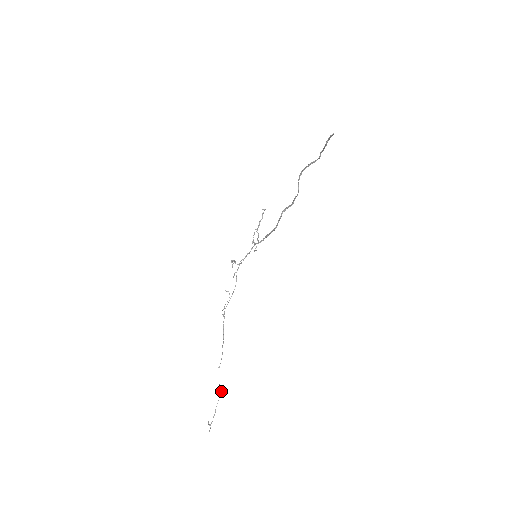
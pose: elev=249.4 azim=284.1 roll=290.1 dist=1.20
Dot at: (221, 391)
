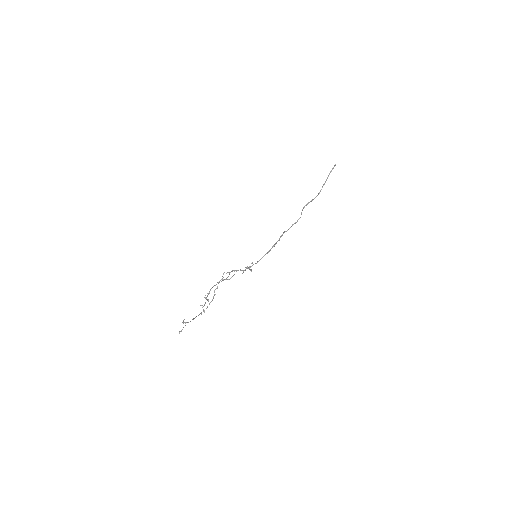
Dot at: occluded
